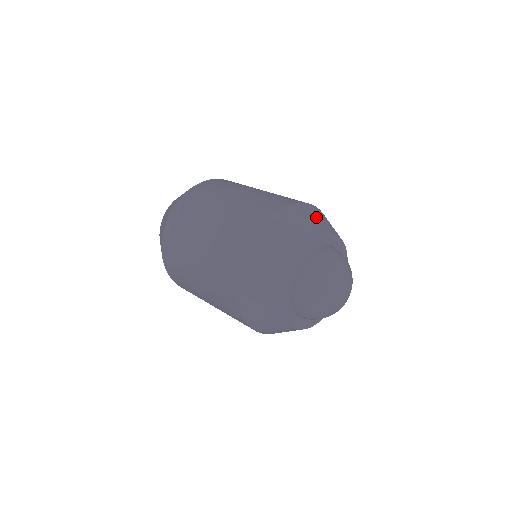
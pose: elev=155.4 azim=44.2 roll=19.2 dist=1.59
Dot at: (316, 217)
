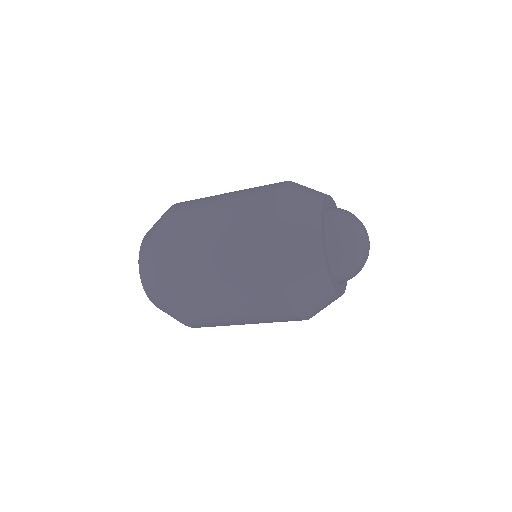
Dot at: occluded
